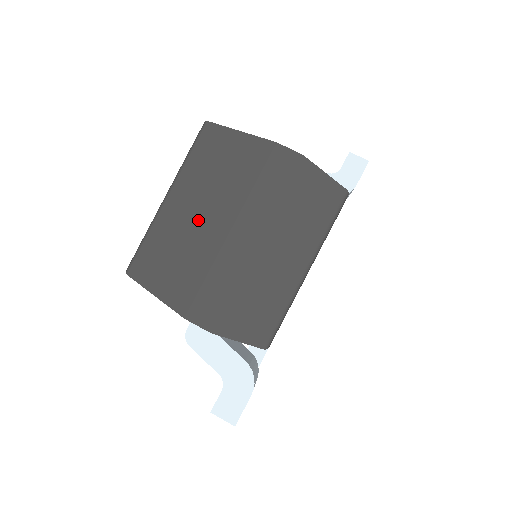
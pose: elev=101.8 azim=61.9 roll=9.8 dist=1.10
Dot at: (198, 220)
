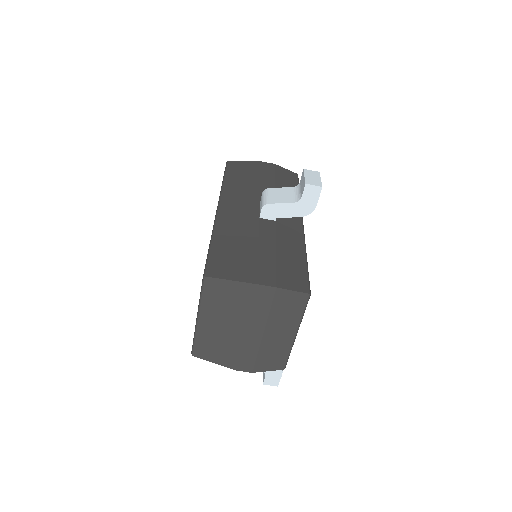
Dot at: (223, 328)
